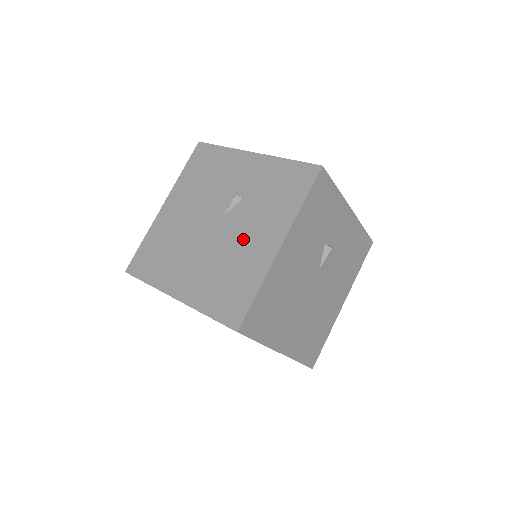
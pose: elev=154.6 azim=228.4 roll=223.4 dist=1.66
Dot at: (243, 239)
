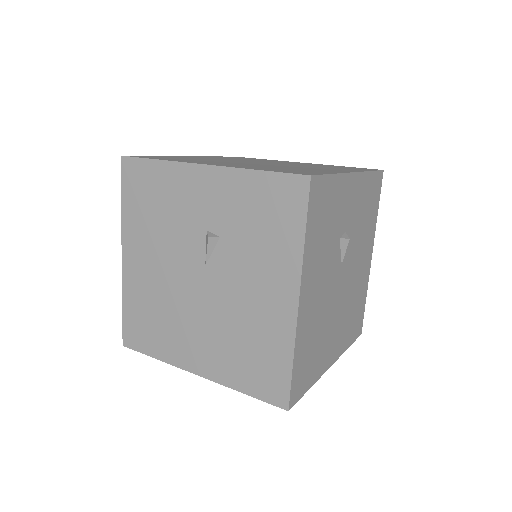
Dot at: (245, 296)
